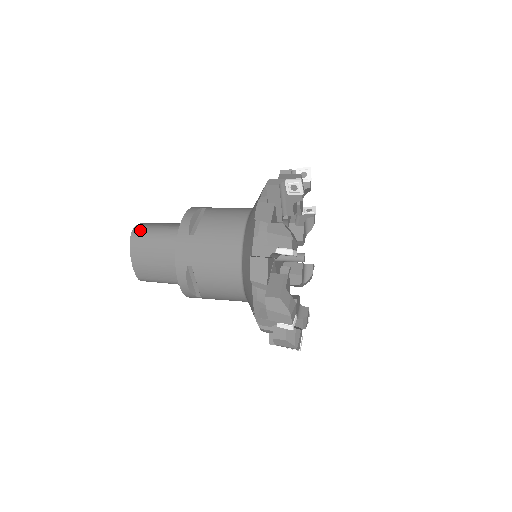
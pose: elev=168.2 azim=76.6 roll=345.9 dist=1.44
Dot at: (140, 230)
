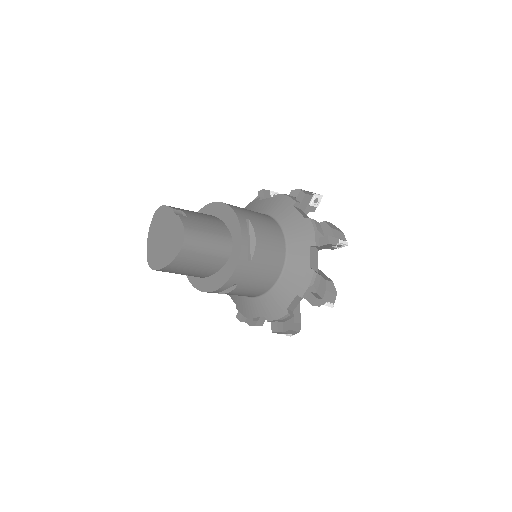
Dot at: (193, 238)
